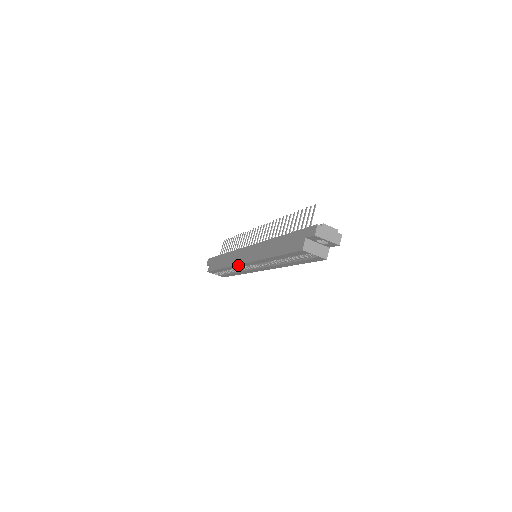
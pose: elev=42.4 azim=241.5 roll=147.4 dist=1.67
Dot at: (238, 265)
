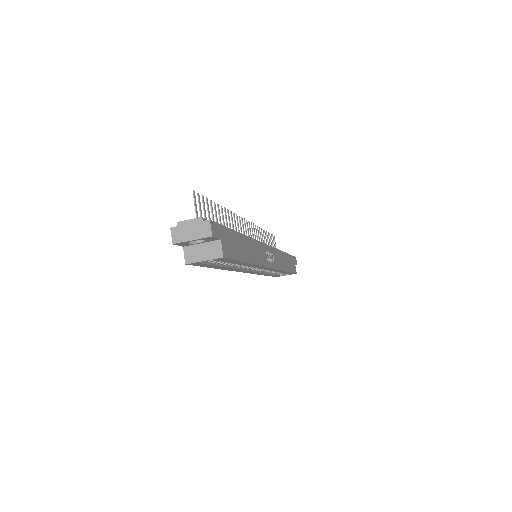
Dot at: (251, 273)
